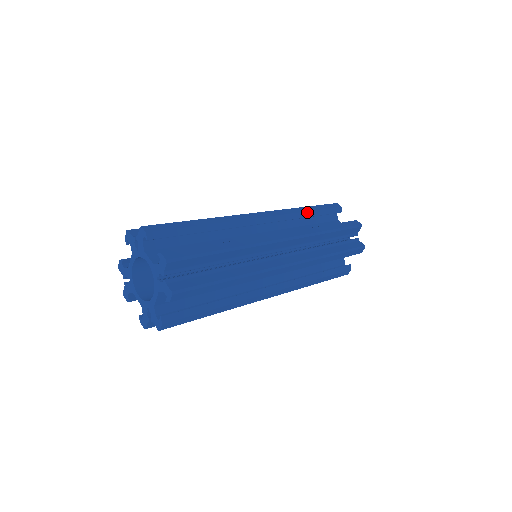
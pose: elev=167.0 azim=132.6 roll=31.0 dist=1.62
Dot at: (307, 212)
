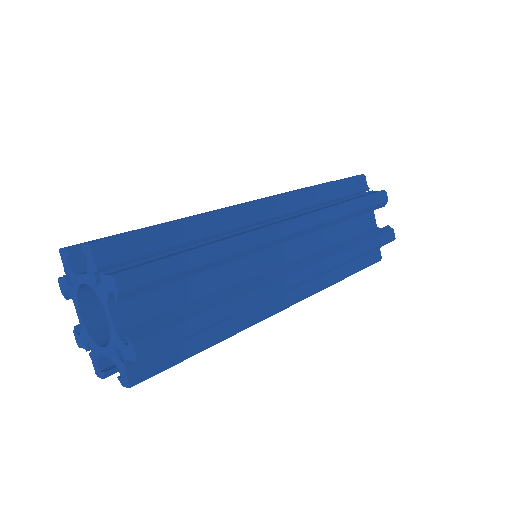
Dot at: (347, 215)
